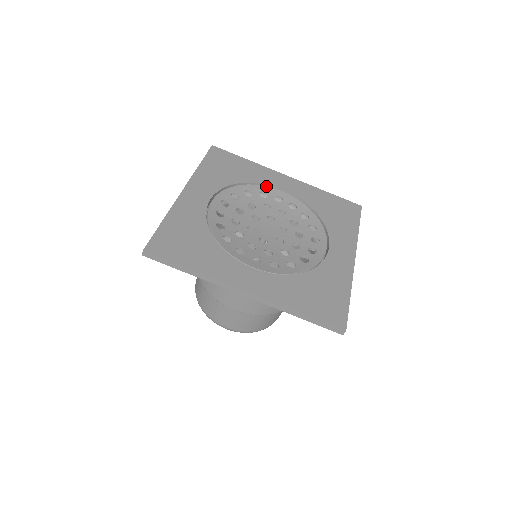
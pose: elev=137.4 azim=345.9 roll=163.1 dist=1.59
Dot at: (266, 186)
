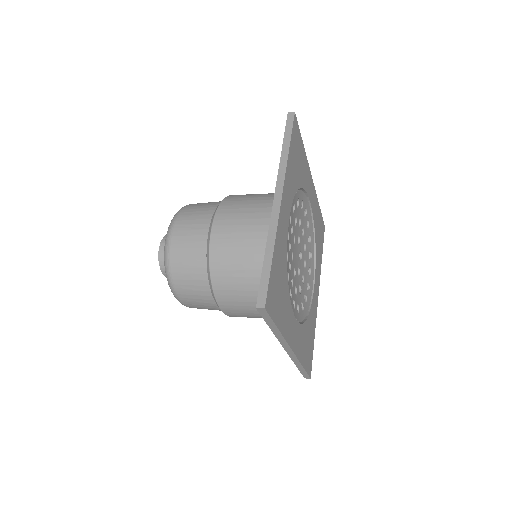
Dot at: (305, 194)
